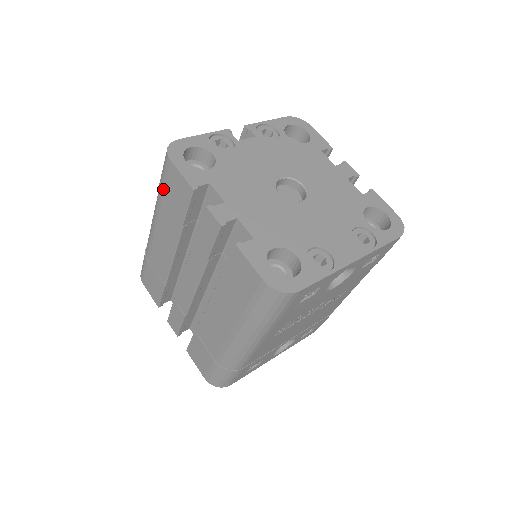
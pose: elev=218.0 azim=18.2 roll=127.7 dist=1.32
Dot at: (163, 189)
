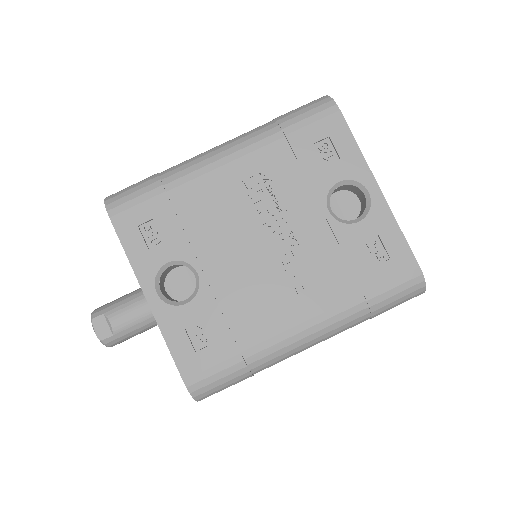
Dot at: occluded
